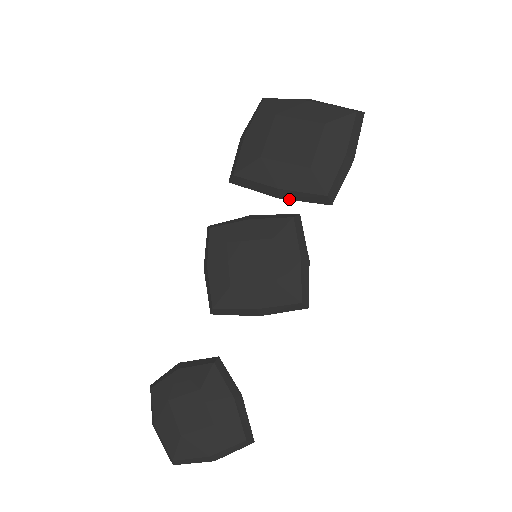
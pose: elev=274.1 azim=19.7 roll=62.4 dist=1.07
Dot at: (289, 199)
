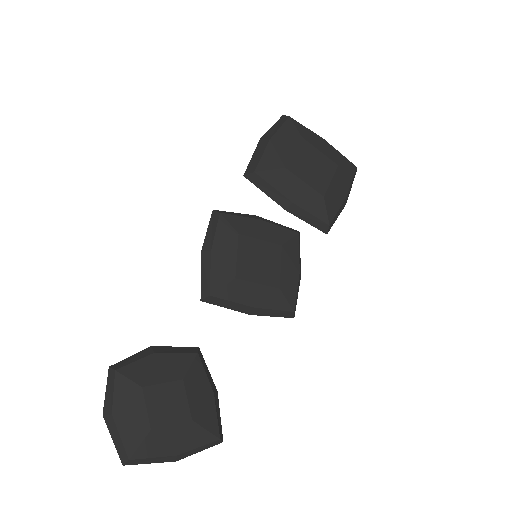
Dot at: (295, 215)
